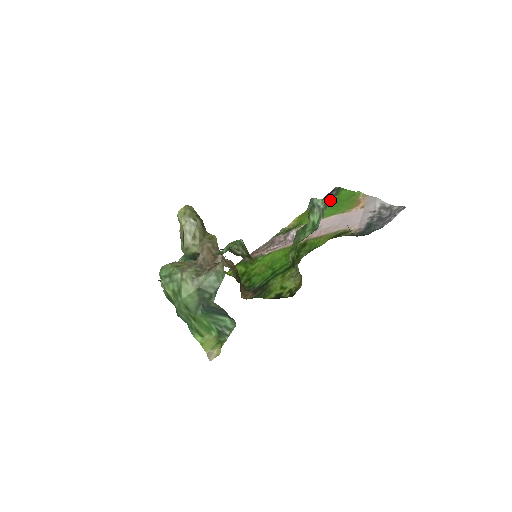
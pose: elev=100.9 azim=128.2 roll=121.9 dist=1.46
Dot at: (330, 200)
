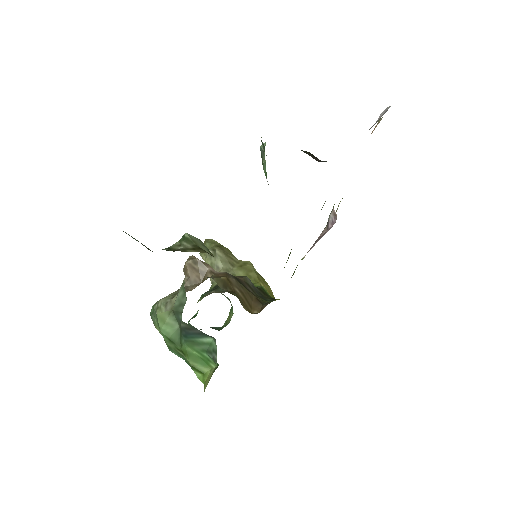
Dot at: occluded
